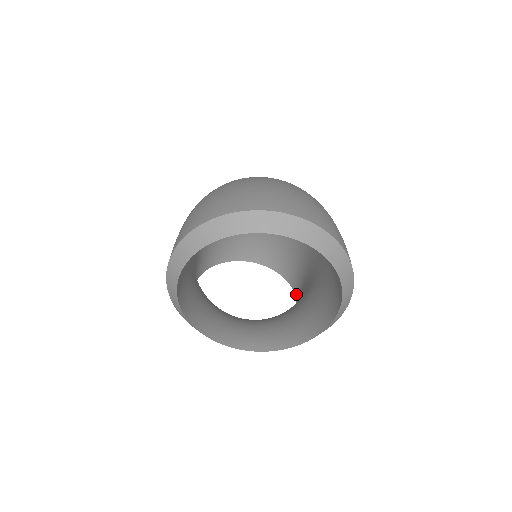
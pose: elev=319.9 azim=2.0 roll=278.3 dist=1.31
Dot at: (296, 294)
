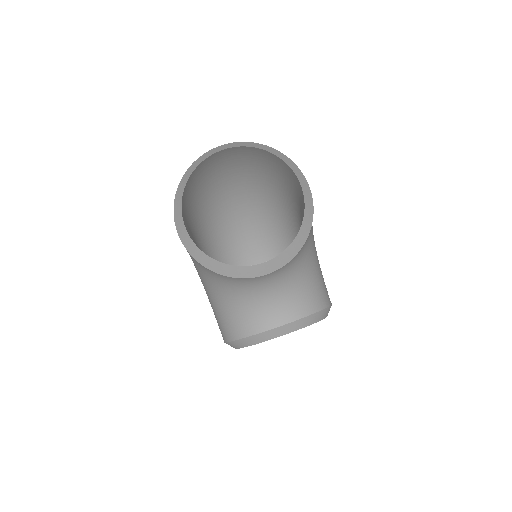
Dot at: occluded
